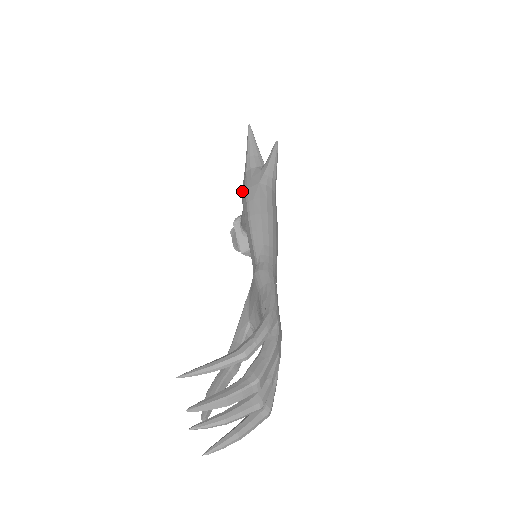
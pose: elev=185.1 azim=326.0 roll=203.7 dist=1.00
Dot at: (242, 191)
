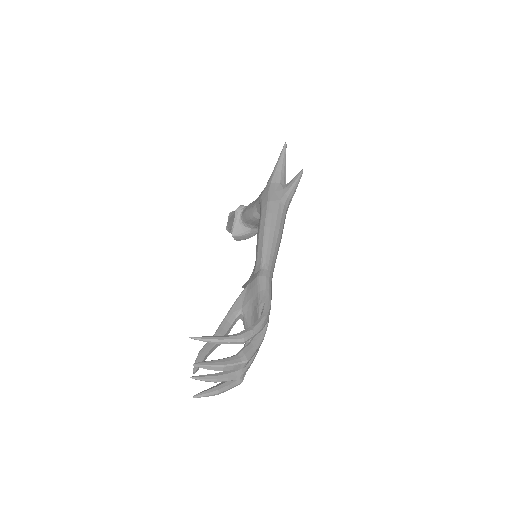
Dot at: (262, 198)
